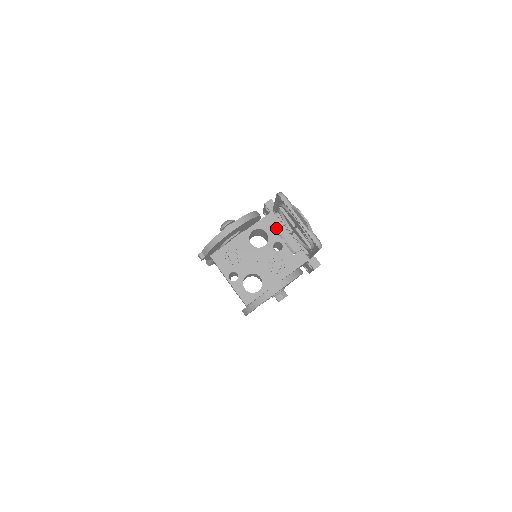
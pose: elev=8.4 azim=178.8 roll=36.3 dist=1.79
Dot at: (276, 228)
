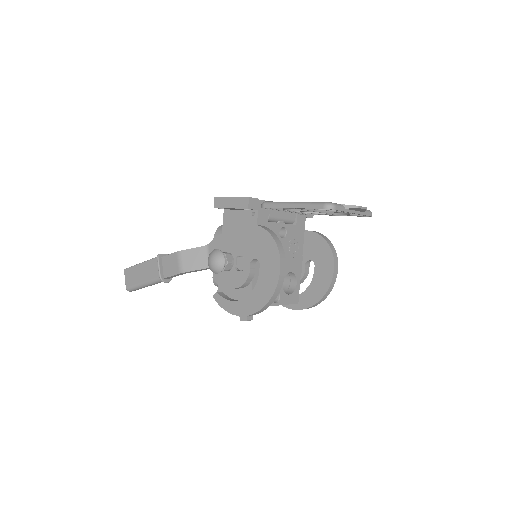
Dot at: (270, 219)
